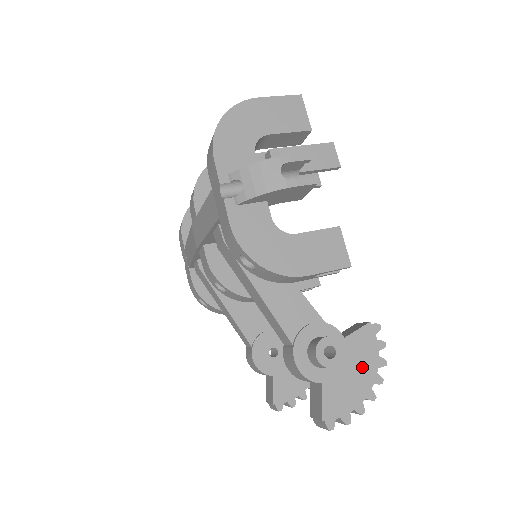
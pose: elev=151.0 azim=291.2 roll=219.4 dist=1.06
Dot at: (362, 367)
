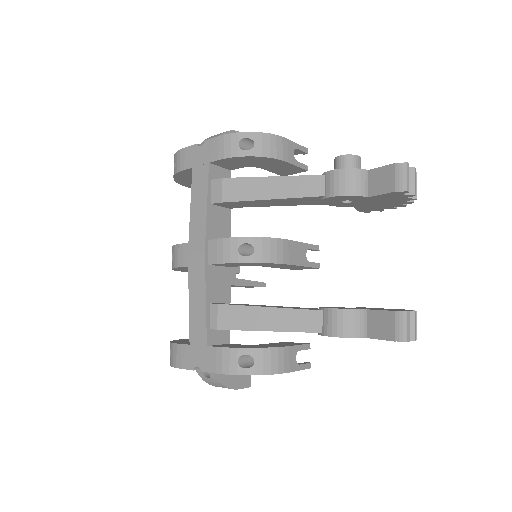
Dot at: occluded
